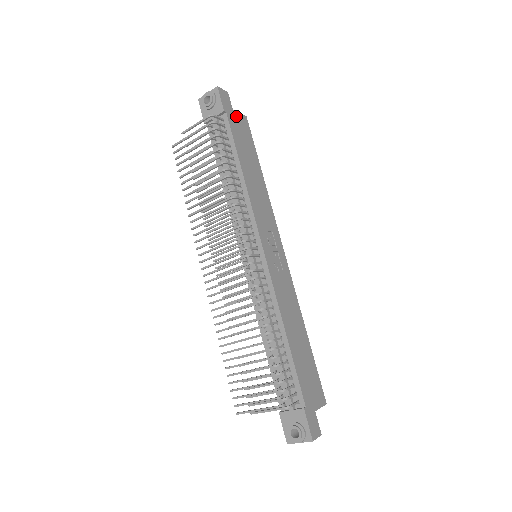
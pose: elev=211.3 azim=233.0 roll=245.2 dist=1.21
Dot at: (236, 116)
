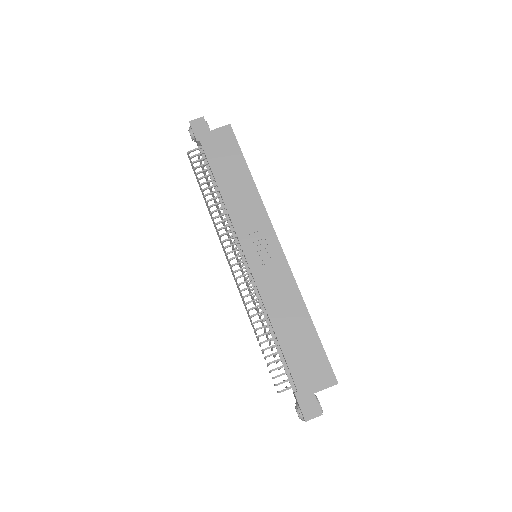
Dot at: (214, 135)
